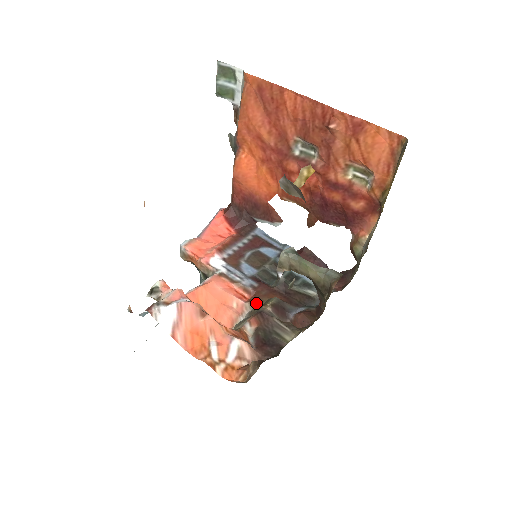
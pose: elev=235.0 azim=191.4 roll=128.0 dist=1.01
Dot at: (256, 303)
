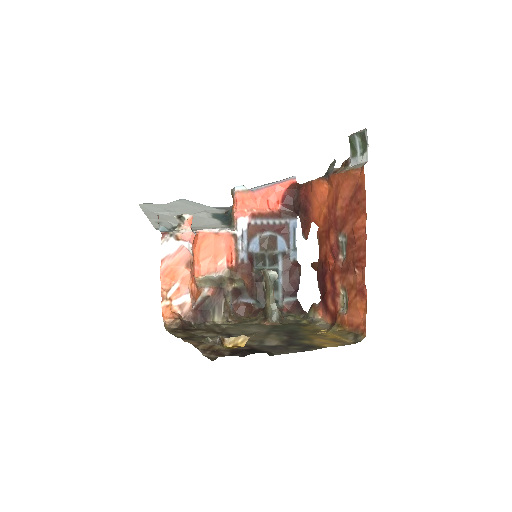
Dot at: (231, 275)
